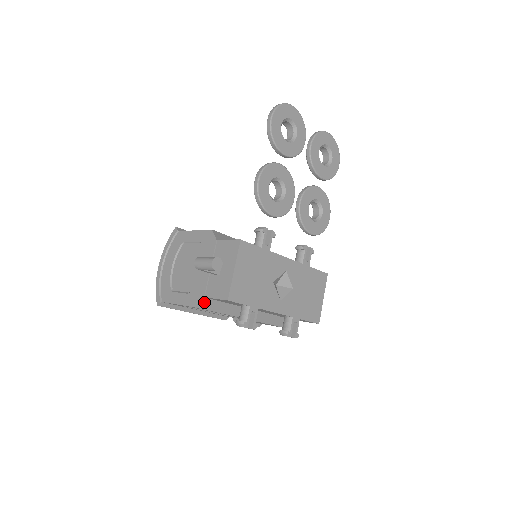
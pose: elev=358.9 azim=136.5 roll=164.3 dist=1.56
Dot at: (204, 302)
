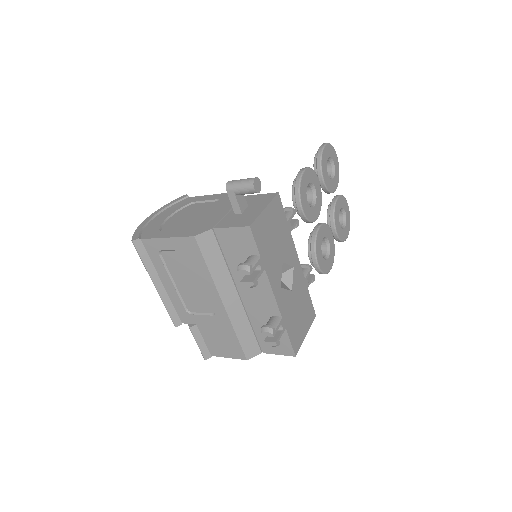
Dot at: (207, 237)
